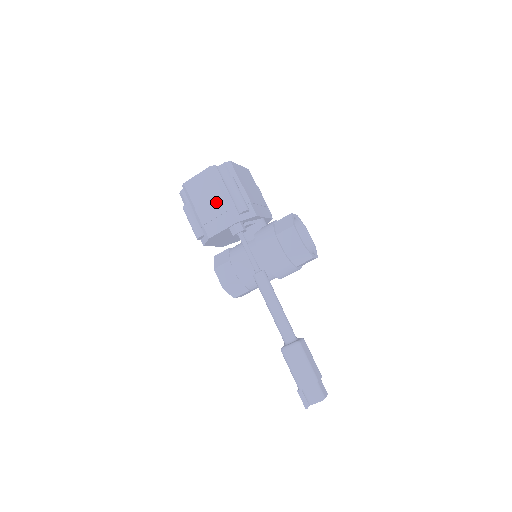
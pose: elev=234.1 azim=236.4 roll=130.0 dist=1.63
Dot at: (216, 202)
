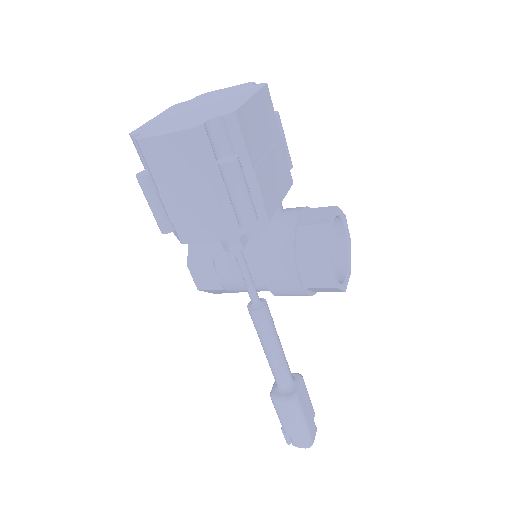
Dot at: (199, 197)
